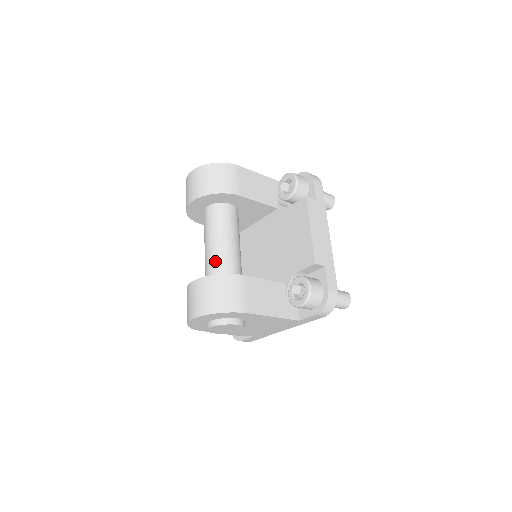
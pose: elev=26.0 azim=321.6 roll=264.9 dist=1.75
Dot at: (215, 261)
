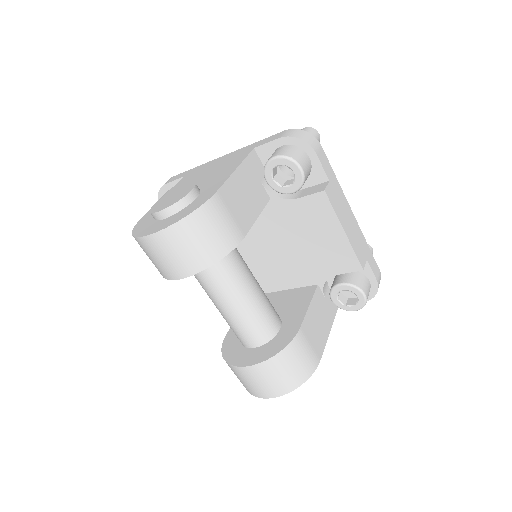
Dot at: (250, 325)
